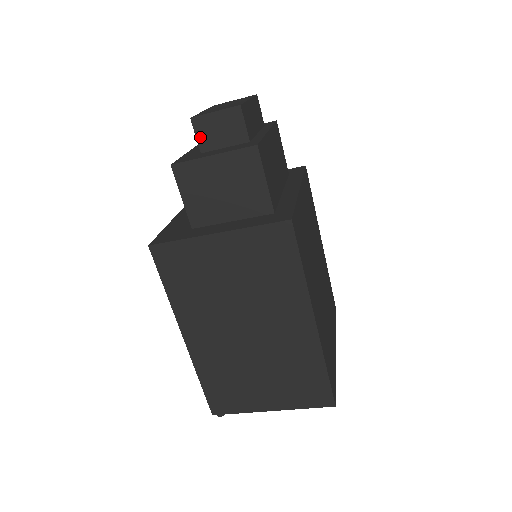
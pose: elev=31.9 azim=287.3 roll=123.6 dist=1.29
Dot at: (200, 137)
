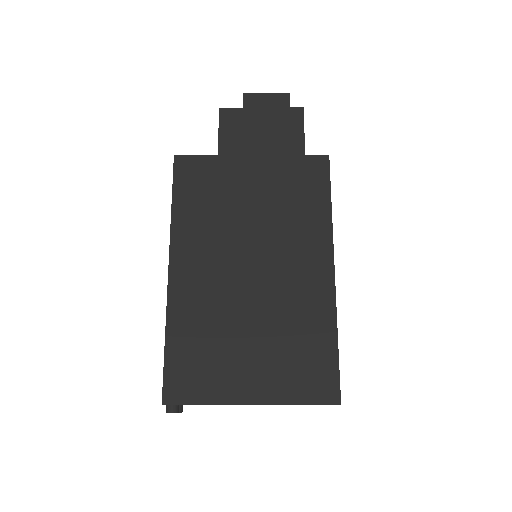
Dot at: occluded
